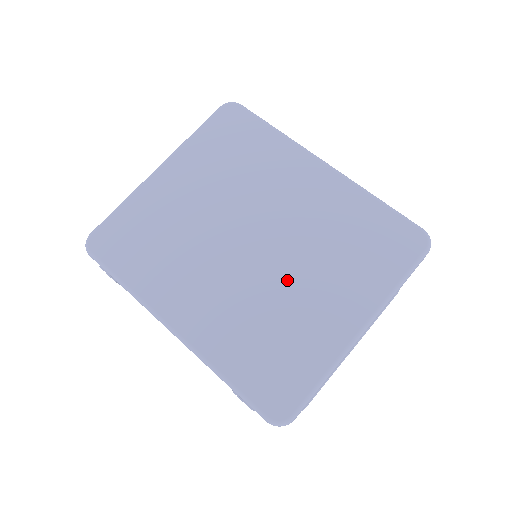
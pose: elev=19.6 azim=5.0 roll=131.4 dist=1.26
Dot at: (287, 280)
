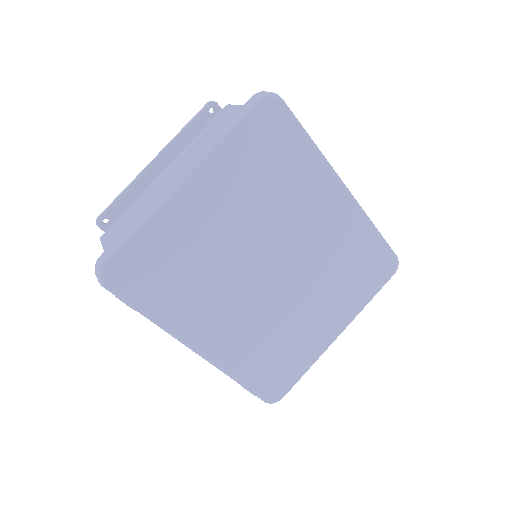
Dot at: (297, 304)
